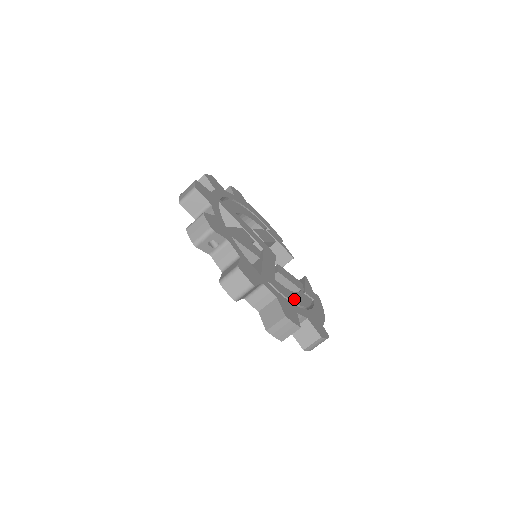
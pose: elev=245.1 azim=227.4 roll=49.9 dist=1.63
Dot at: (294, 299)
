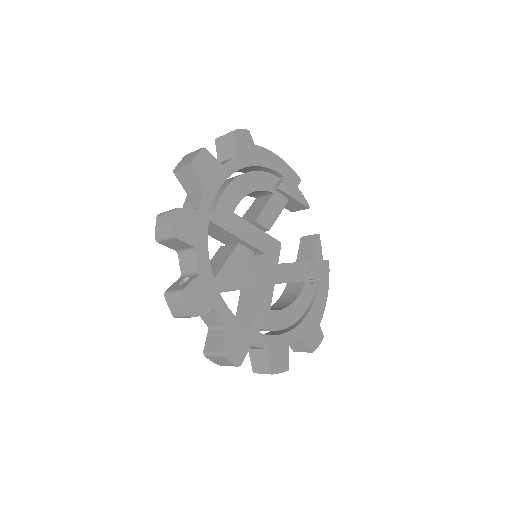
Dot at: (291, 319)
